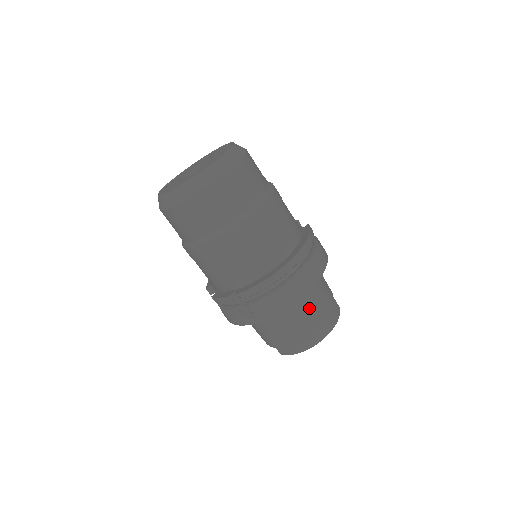
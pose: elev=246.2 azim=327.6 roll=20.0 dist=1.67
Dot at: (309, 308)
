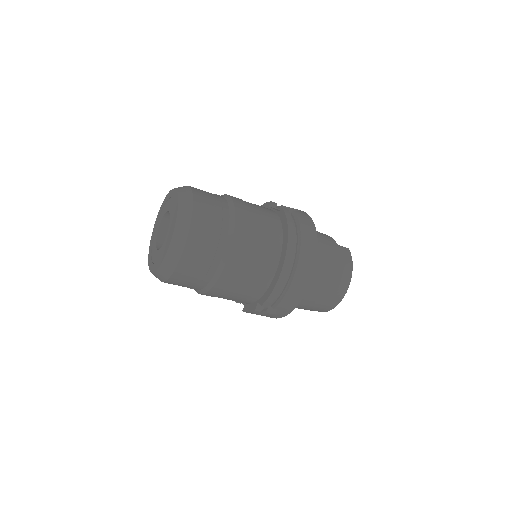
Dot at: (323, 275)
